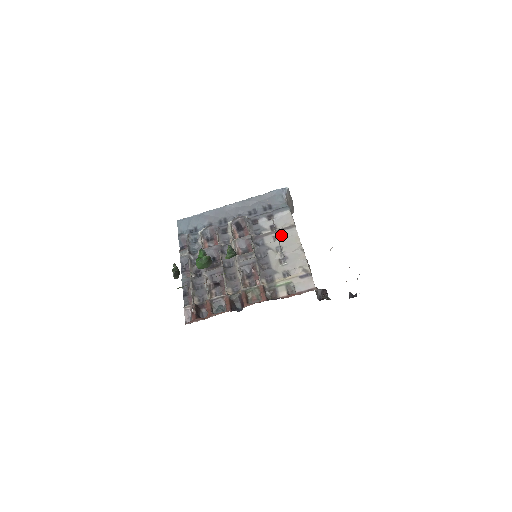
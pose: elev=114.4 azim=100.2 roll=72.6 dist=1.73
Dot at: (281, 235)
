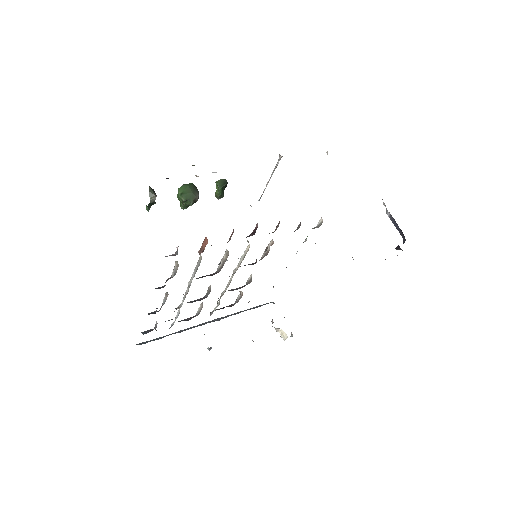
Dot at: occluded
